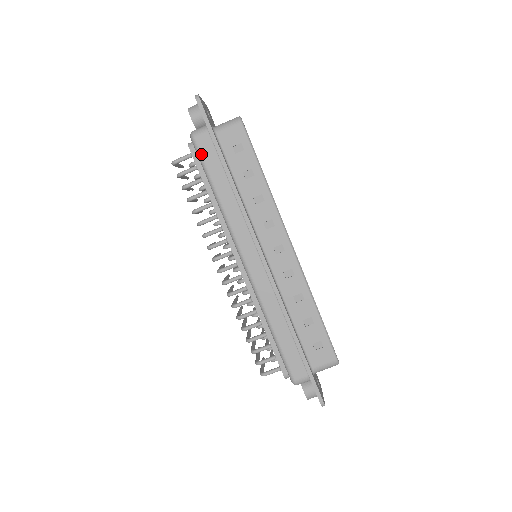
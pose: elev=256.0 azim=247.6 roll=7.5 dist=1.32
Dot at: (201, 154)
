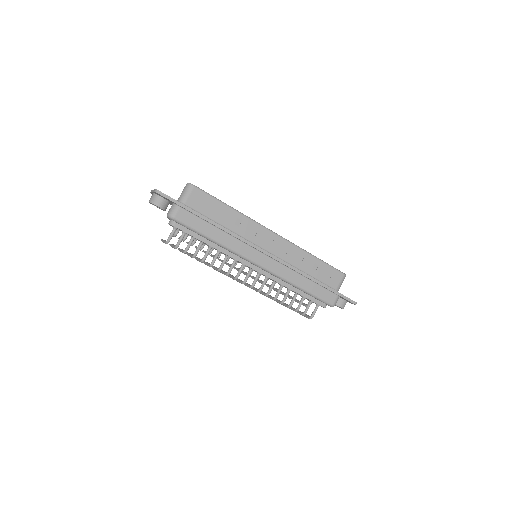
Dot at: (186, 224)
